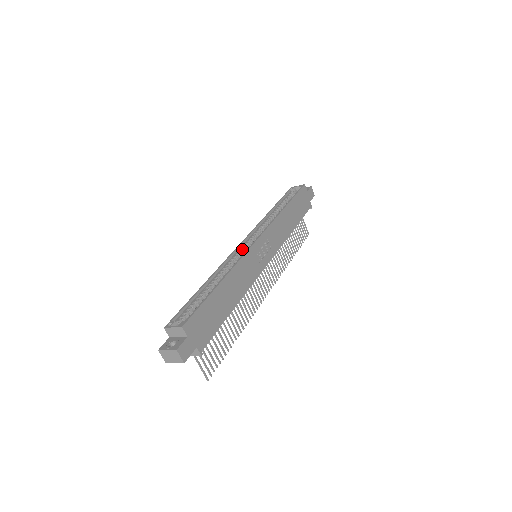
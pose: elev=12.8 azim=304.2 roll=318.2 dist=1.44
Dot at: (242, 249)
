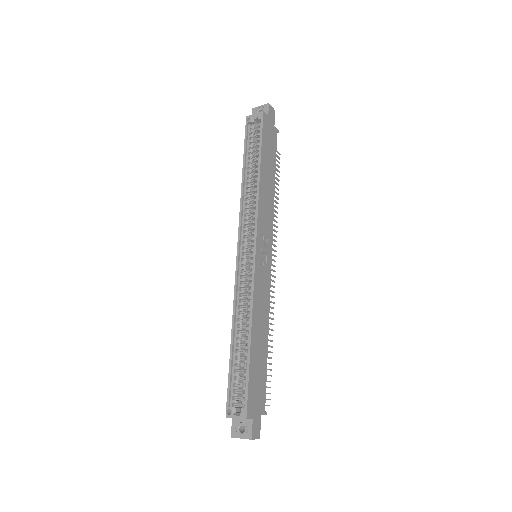
Dot at: (243, 265)
